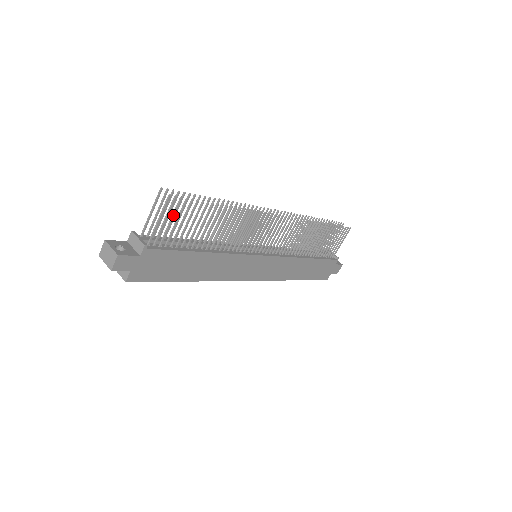
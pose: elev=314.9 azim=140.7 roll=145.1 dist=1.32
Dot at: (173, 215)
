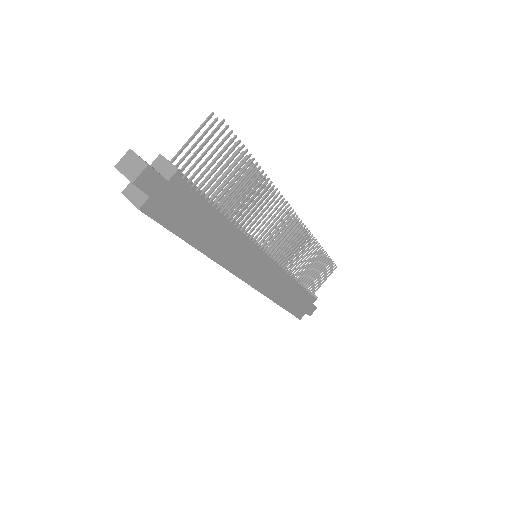
Dot at: (216, 149)
